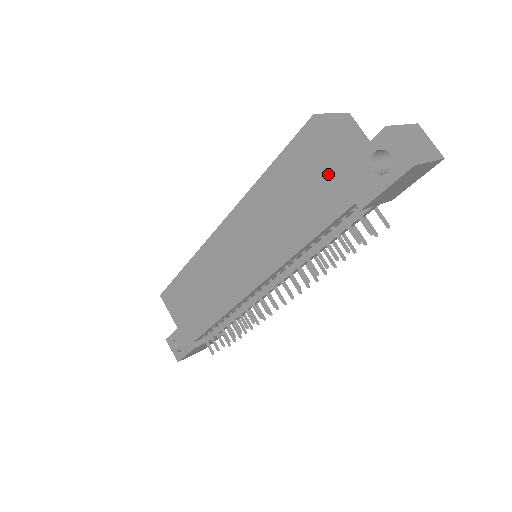
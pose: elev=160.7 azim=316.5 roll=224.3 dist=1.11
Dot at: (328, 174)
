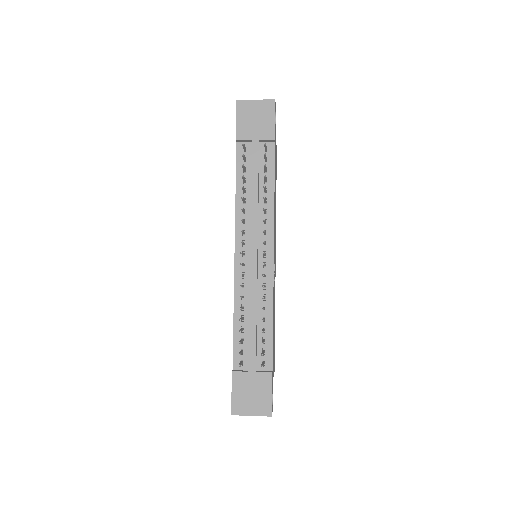
Dot at: occluded
